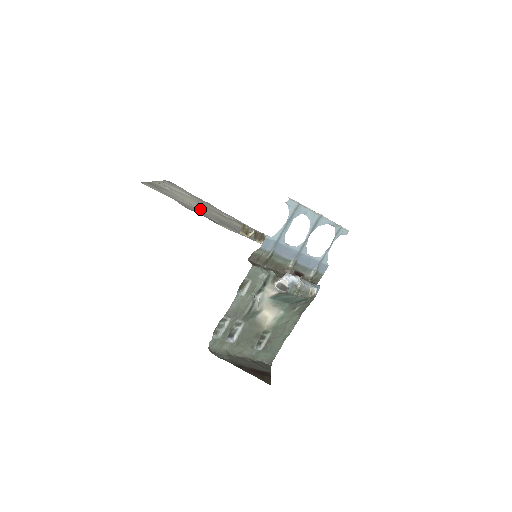
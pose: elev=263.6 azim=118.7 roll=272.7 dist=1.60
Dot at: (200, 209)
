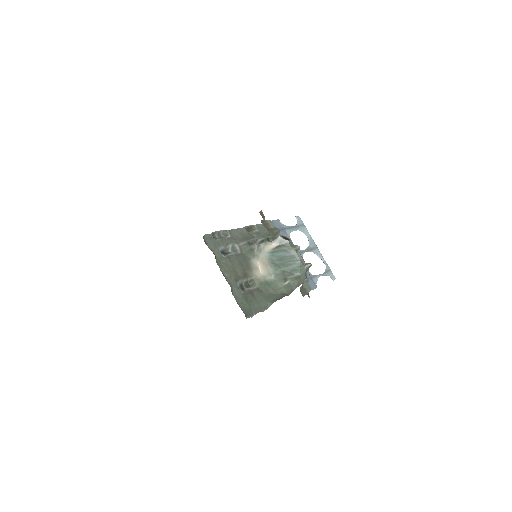
Dot at: occluded
